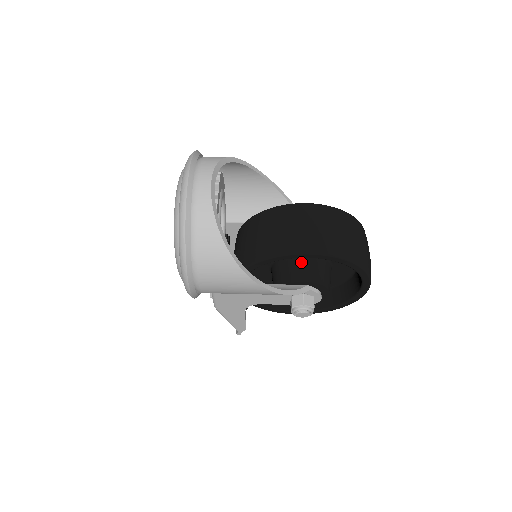
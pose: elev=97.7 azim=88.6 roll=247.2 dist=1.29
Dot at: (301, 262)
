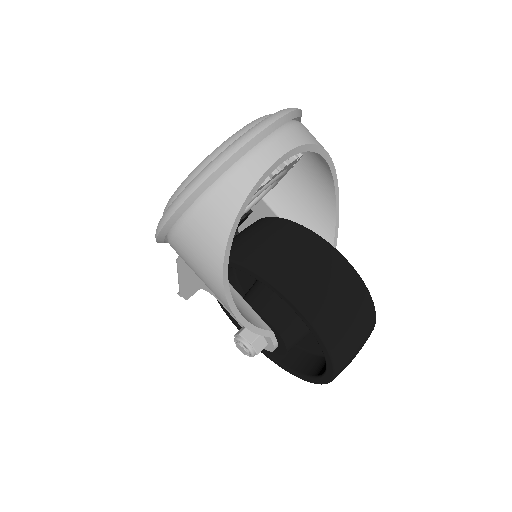
Dot at: (288, 305)
